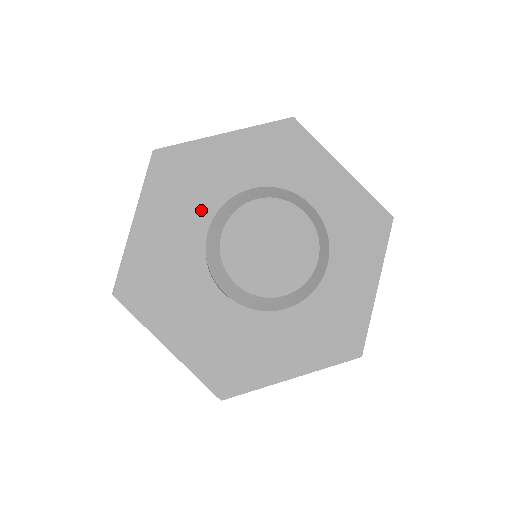
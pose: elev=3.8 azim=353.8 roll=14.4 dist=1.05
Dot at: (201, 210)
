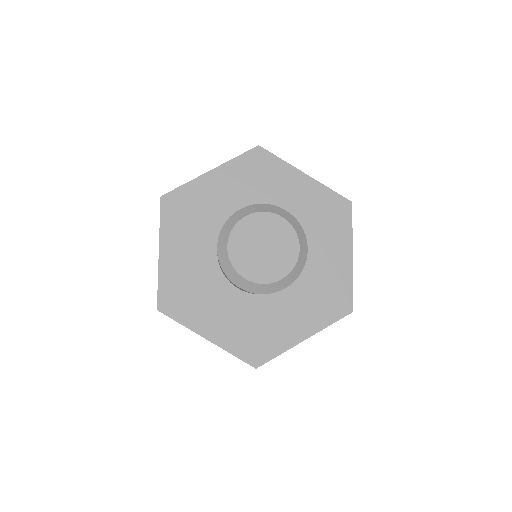
Dot at: (251, 200)
